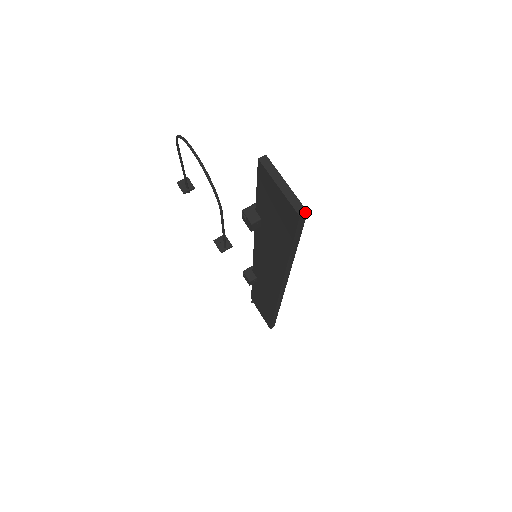
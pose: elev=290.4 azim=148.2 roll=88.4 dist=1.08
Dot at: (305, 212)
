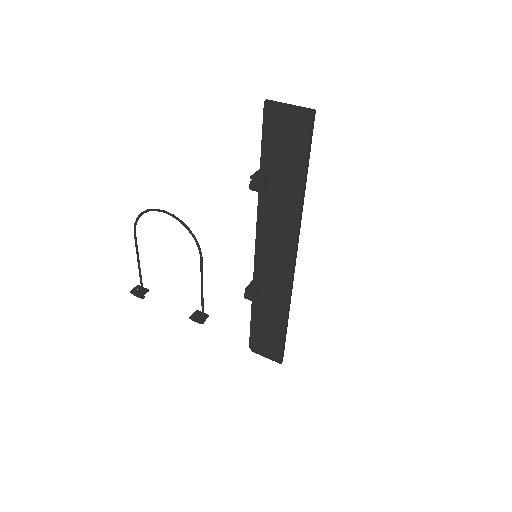
Dot at: (314, 110)
